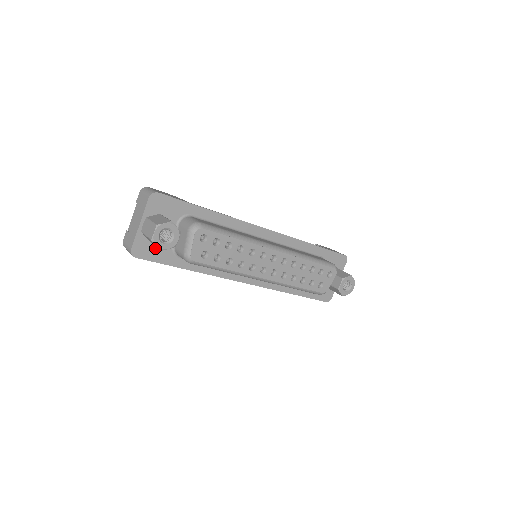
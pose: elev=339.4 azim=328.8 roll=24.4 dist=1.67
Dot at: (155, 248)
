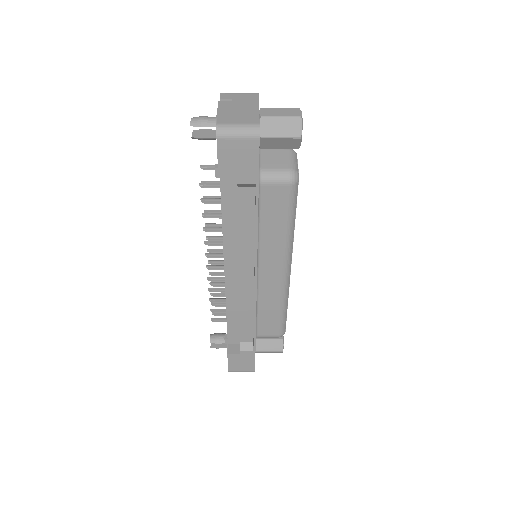
Dot at: occluded
